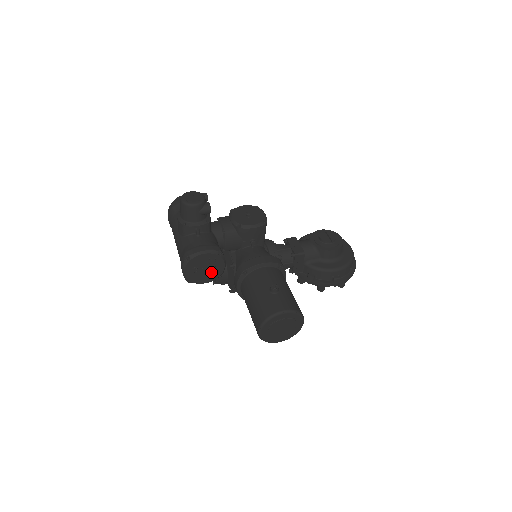
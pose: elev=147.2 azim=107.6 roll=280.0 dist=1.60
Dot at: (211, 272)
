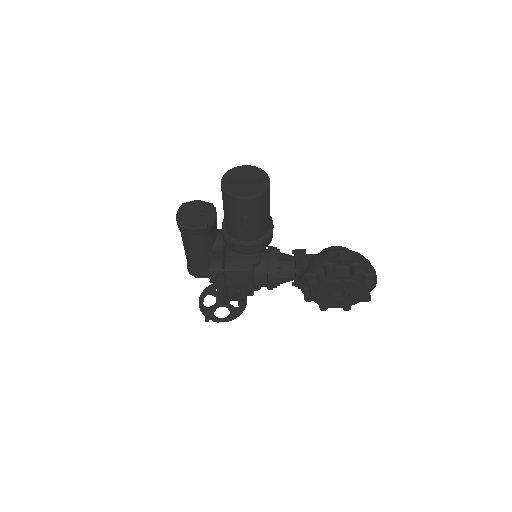
Dot at: (201, 218)
